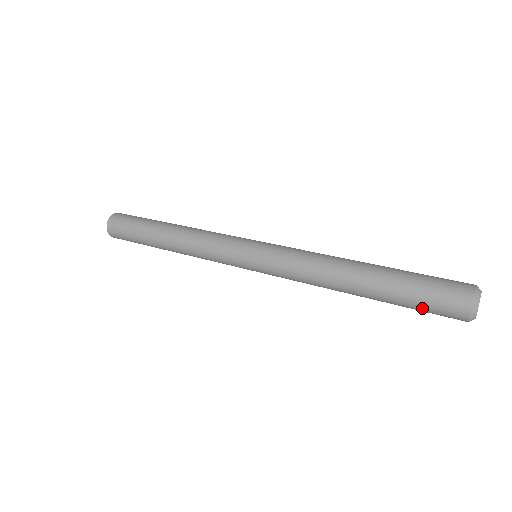
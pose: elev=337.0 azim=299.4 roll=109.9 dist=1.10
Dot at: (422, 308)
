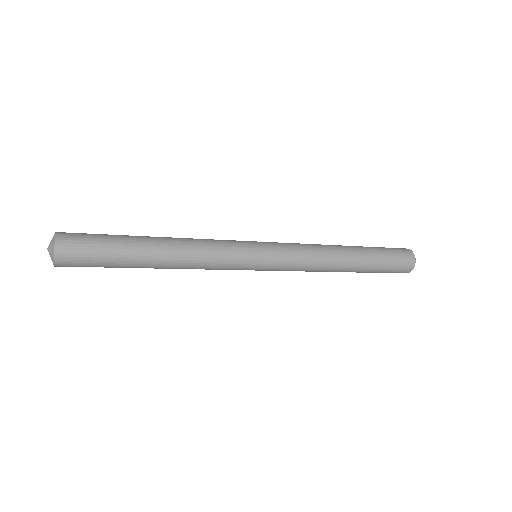
Dot at: (386, 272)
